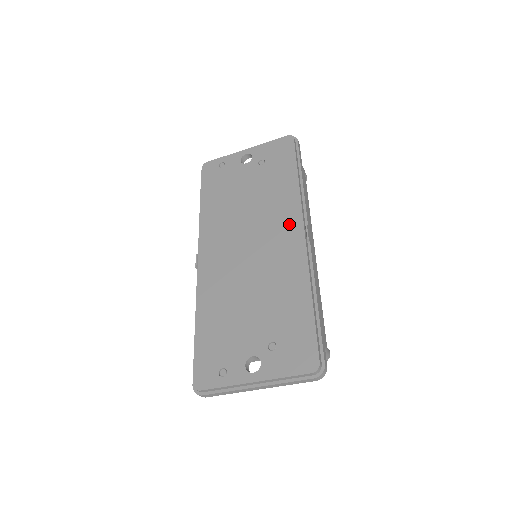
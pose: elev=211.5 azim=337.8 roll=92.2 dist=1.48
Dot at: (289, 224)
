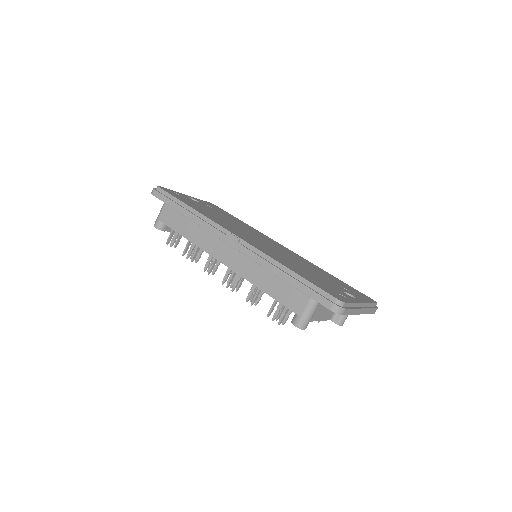
Dot at: (272, 241)
